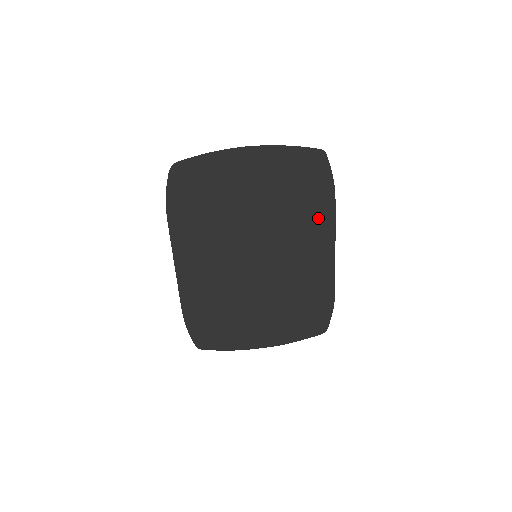
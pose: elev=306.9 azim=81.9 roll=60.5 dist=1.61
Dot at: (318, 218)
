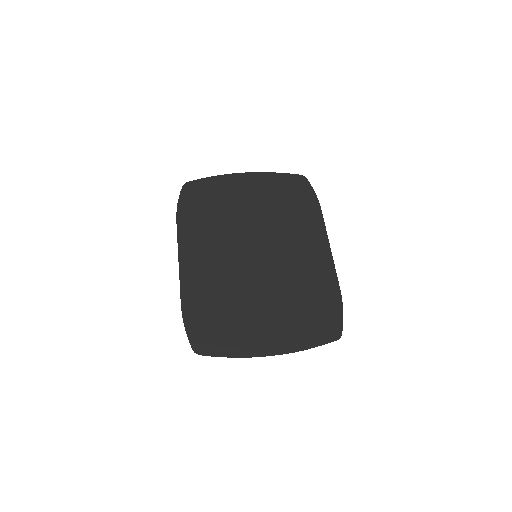
Dot at: (309, 223)
